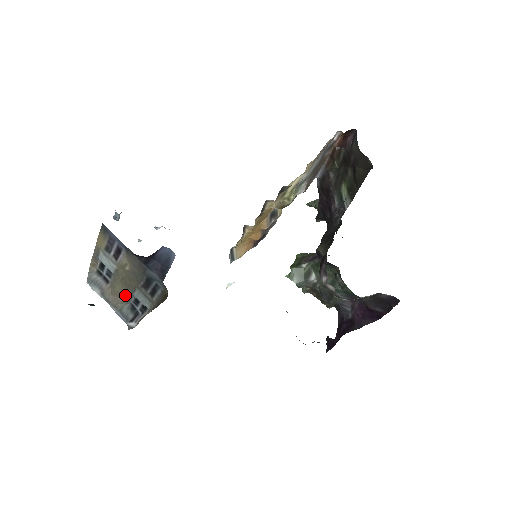
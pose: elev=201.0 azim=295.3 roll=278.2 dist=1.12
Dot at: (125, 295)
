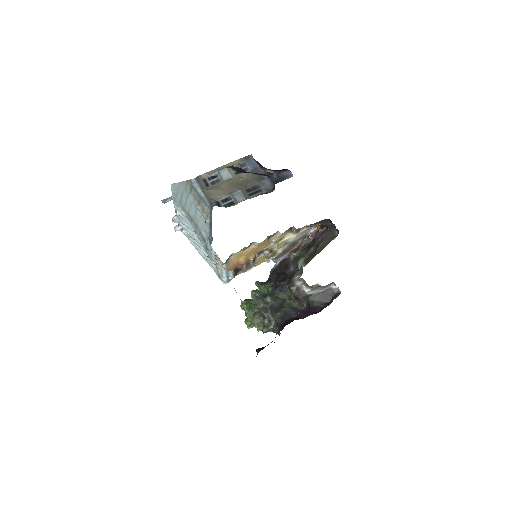
Dot at: (222, 193)
